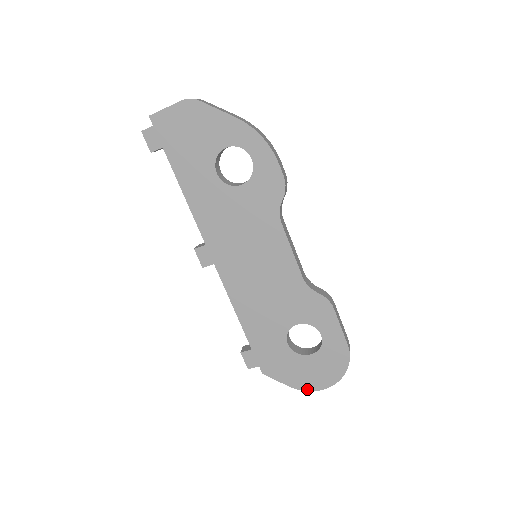
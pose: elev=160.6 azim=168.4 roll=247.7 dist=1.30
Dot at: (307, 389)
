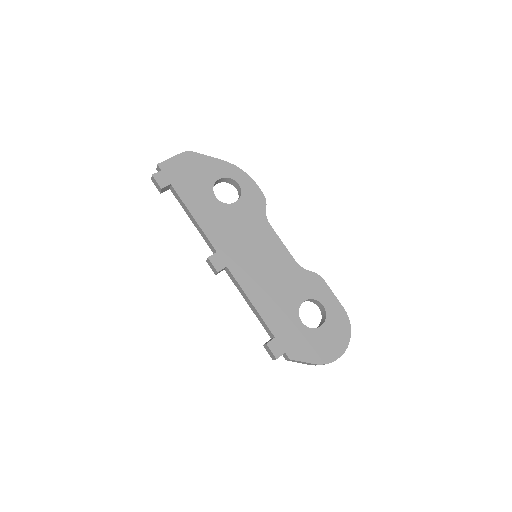
Dot at: (329, 361)
